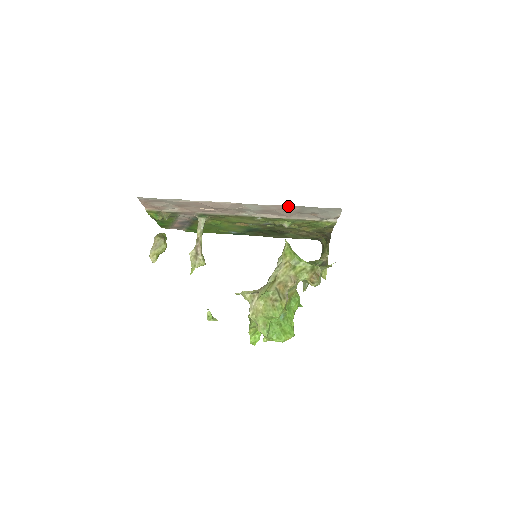
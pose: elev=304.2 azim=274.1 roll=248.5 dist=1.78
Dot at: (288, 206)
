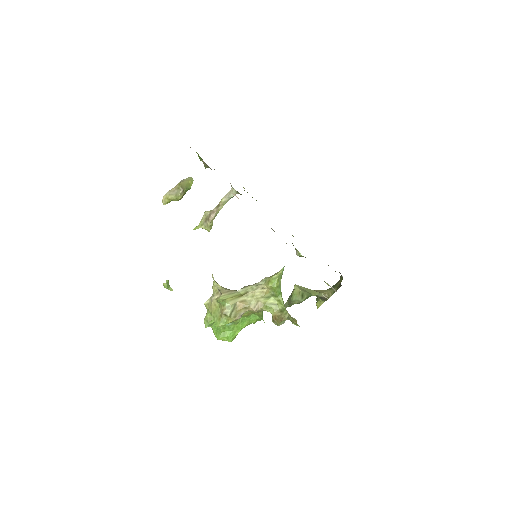
Dot at: occluded
